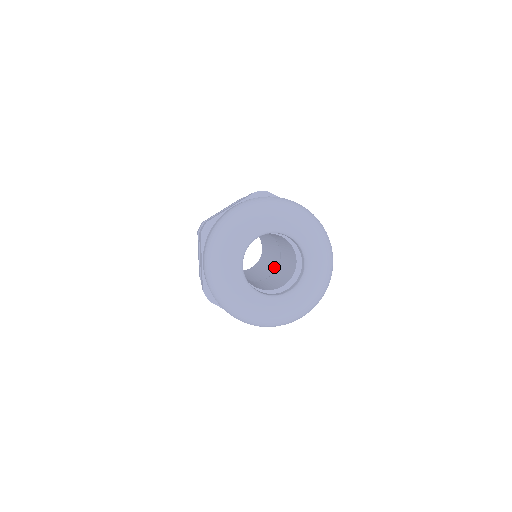
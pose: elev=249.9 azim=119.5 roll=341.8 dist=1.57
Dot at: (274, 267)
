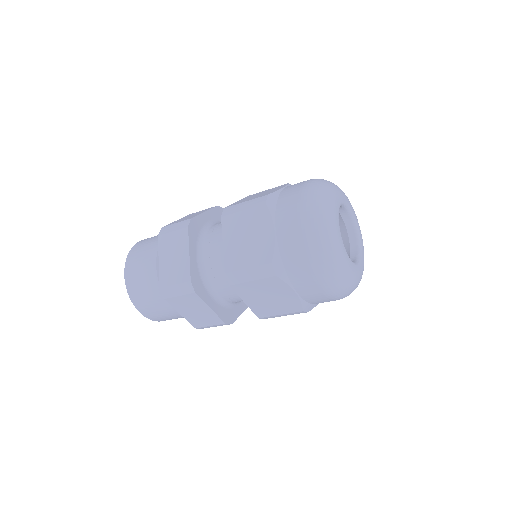
Dot at: occluded
